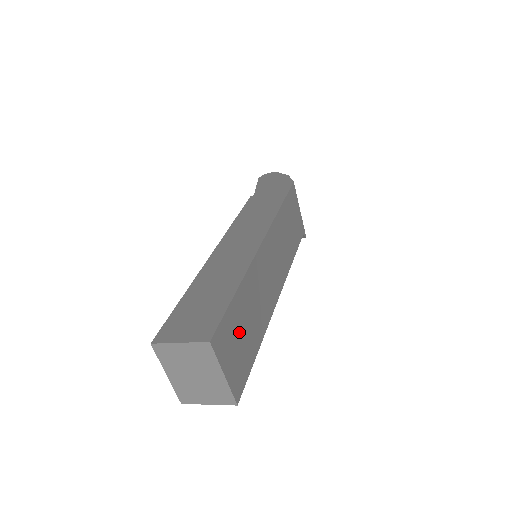
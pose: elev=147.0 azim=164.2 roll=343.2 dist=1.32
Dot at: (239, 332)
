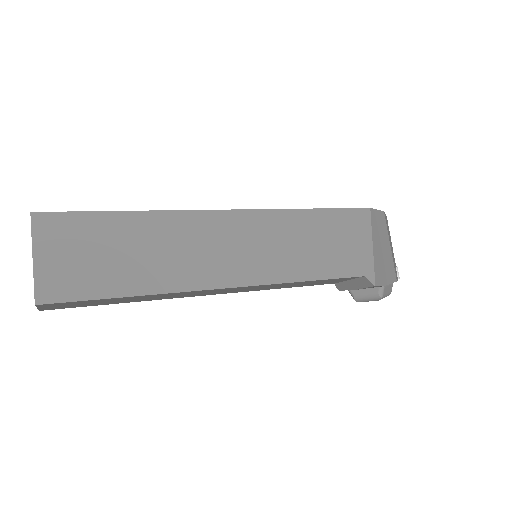
Dot at: (97, 247)
